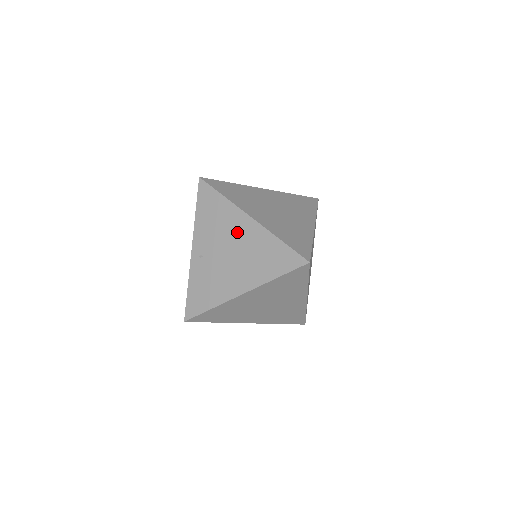
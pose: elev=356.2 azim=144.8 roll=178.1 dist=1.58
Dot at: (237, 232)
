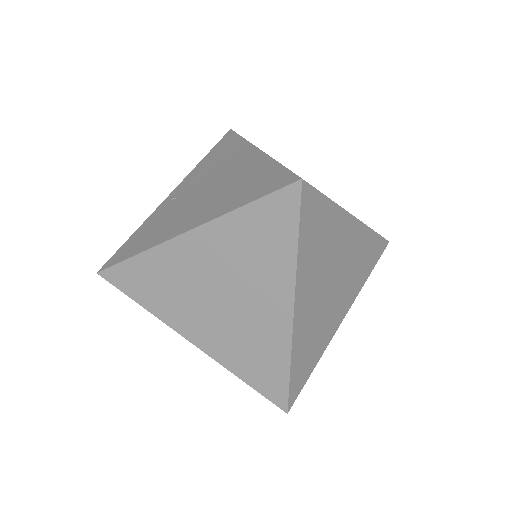
Dot at: (231, 166)
